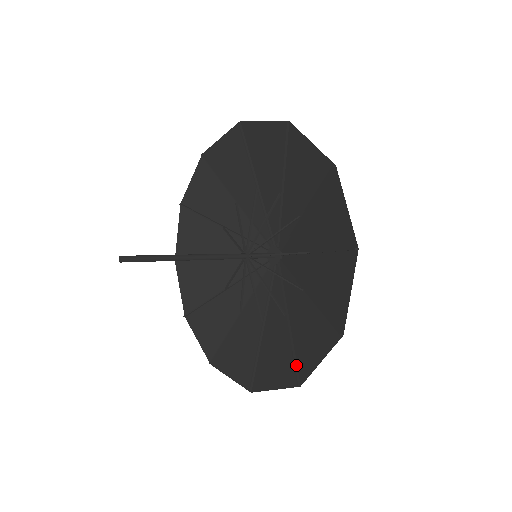
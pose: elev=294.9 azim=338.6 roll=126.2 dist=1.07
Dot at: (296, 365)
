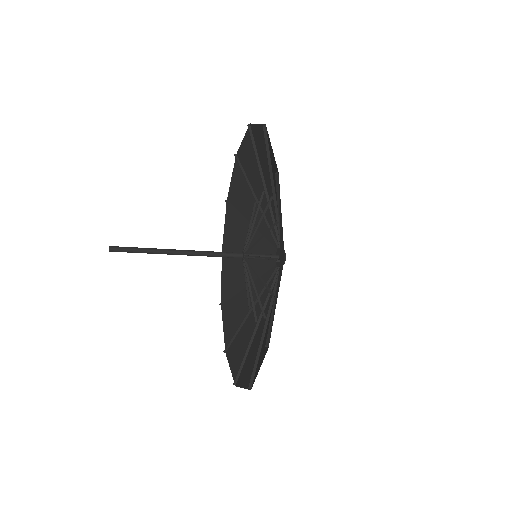
Dot at: (232, 341)
